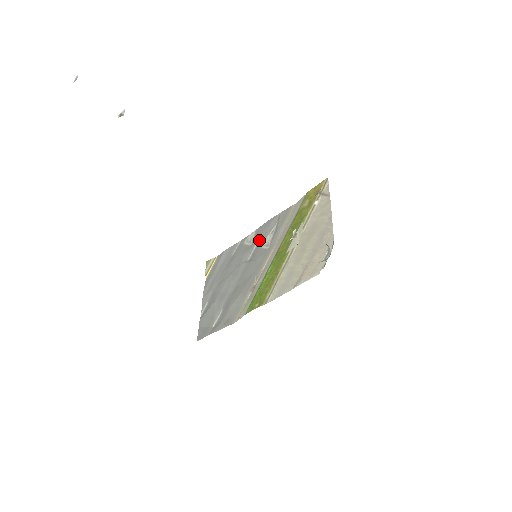
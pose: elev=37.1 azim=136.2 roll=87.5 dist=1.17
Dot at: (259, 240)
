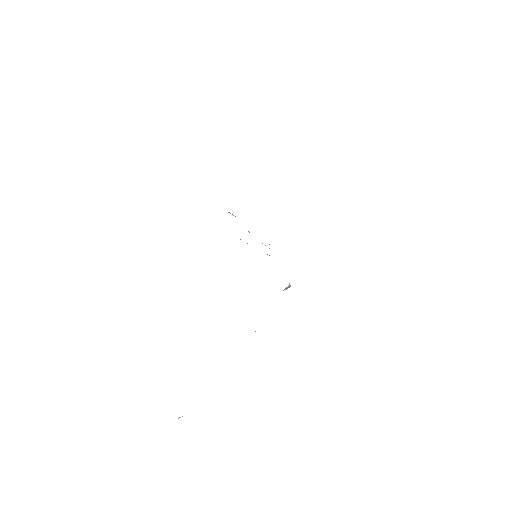
Dot at: occluded
